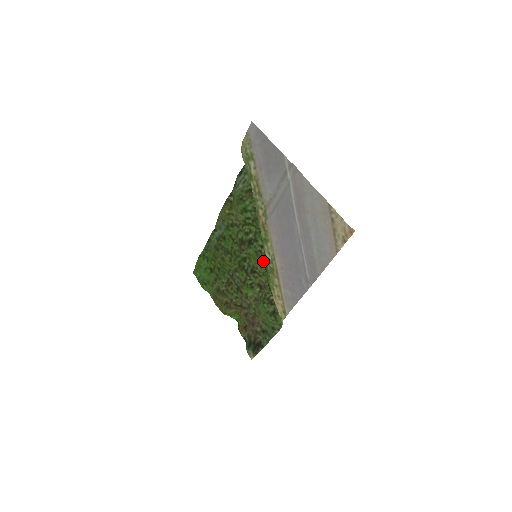
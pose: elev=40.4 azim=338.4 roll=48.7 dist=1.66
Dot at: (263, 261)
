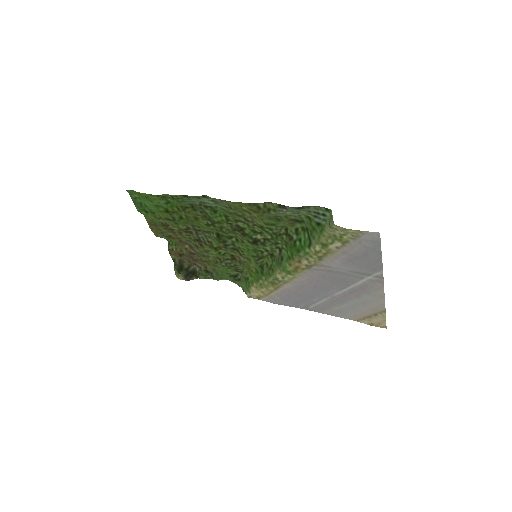
Dot at: (260, 260)
